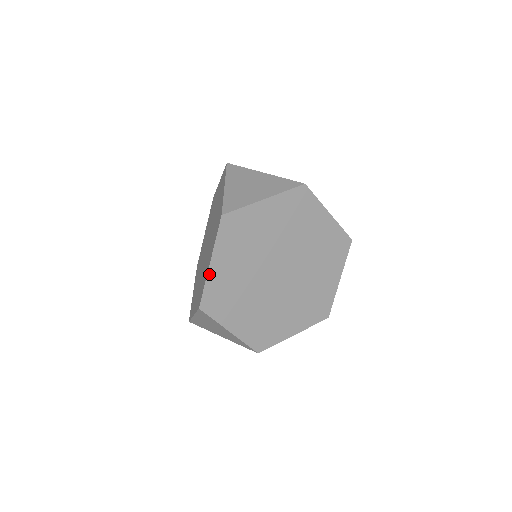
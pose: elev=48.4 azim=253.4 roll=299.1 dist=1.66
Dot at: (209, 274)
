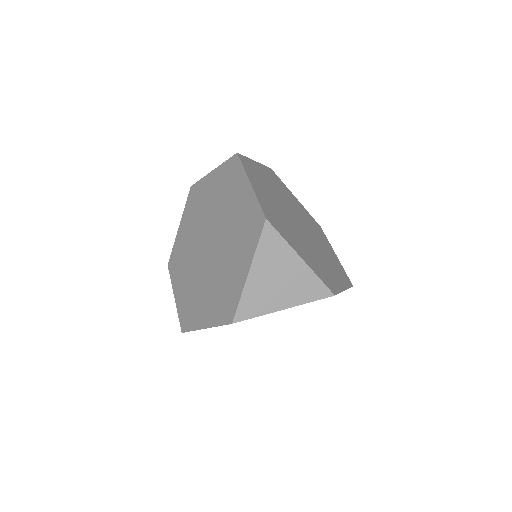
Dot at: (200, 329)
